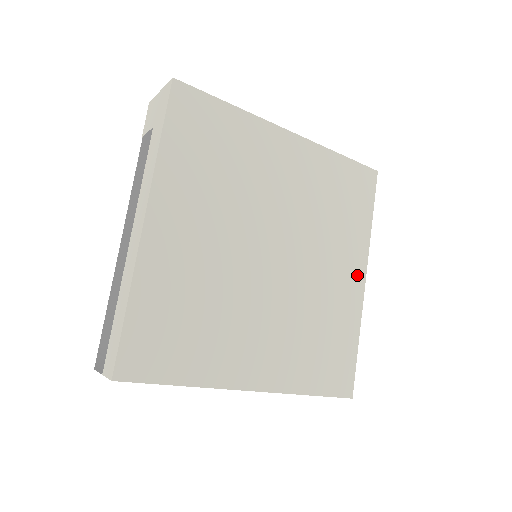
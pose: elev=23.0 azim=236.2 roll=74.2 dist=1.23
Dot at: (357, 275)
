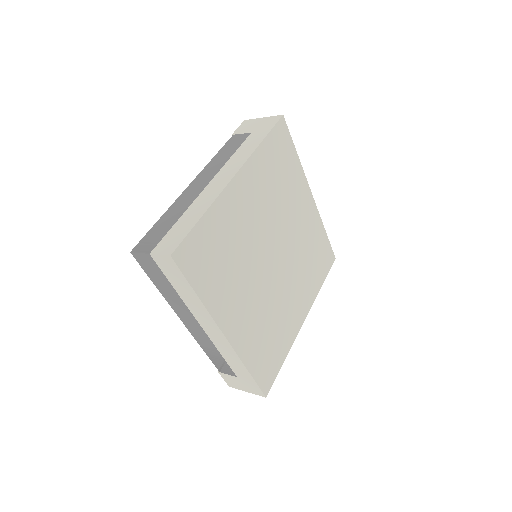
Dot at: (303, 313)
